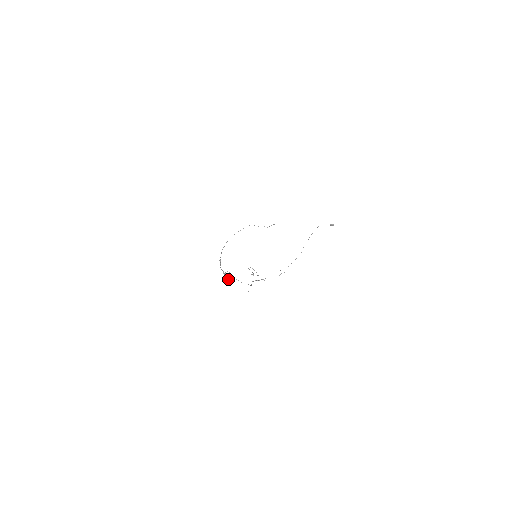
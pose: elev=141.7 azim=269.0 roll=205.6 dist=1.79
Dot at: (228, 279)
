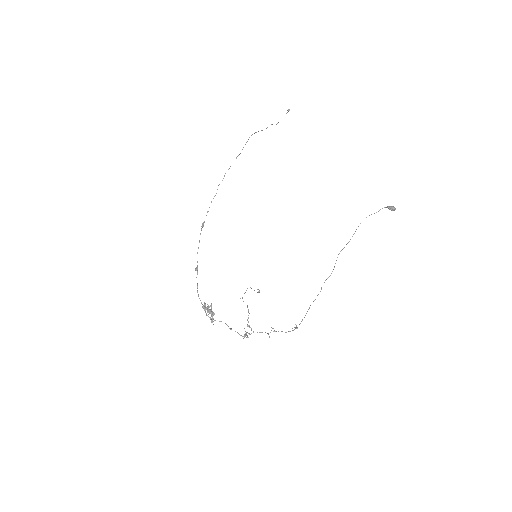
Dot at: (210, 319)
